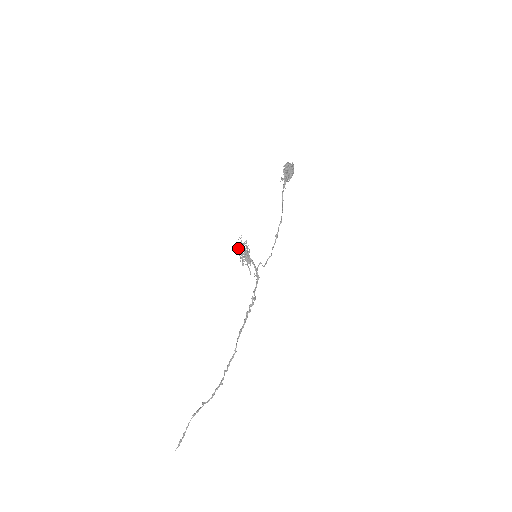
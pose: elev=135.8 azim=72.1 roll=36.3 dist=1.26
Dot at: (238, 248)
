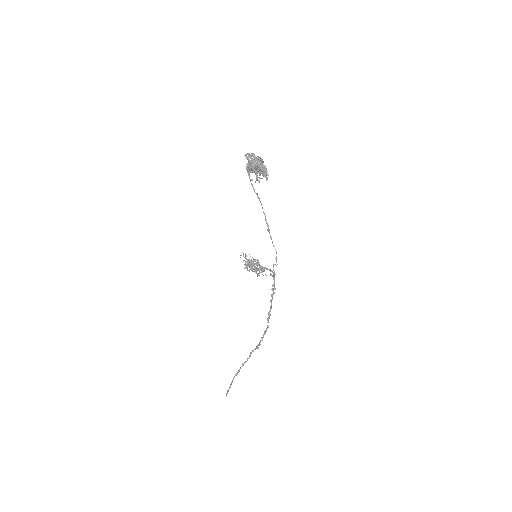
Dot at: (249, 267)
